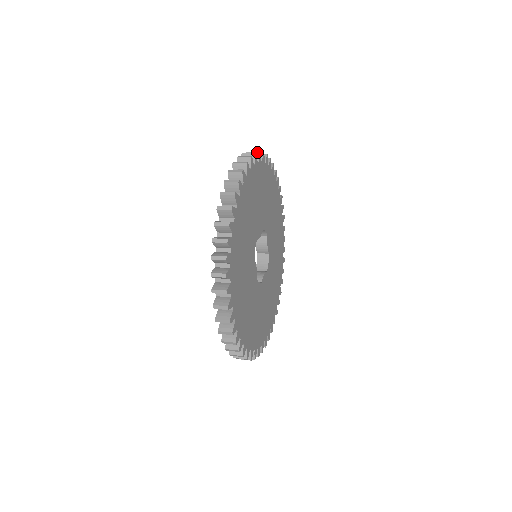
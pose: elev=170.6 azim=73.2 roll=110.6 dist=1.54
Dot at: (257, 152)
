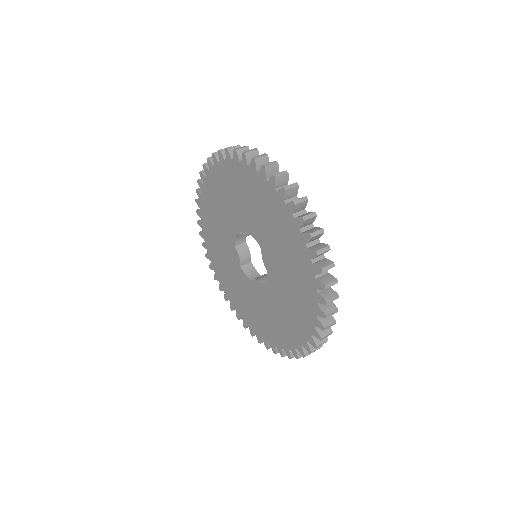
Dot at: (322, 234)
